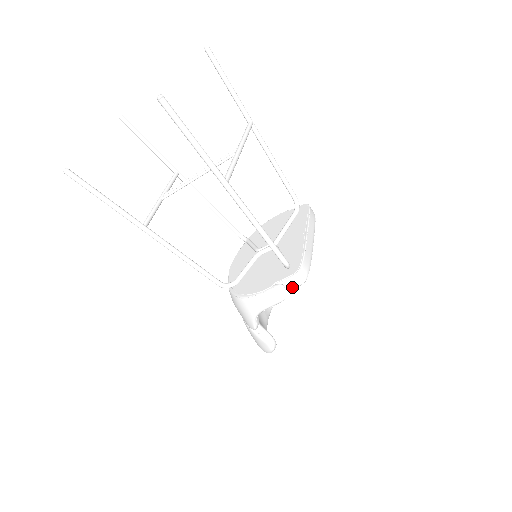
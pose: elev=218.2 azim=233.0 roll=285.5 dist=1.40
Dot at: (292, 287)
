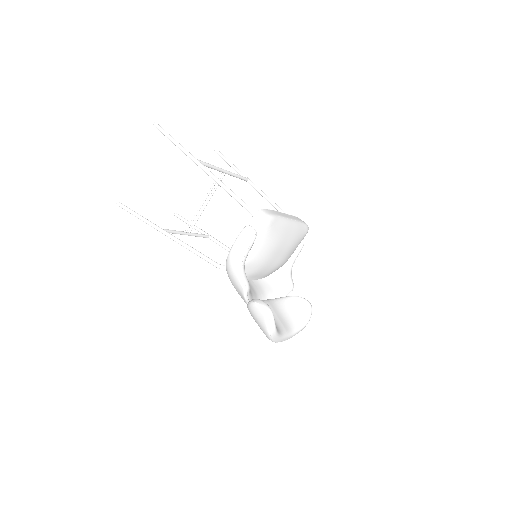
Dot at: (257, 226)
